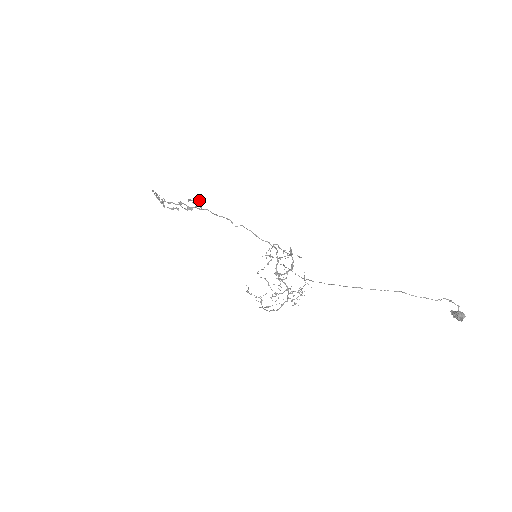
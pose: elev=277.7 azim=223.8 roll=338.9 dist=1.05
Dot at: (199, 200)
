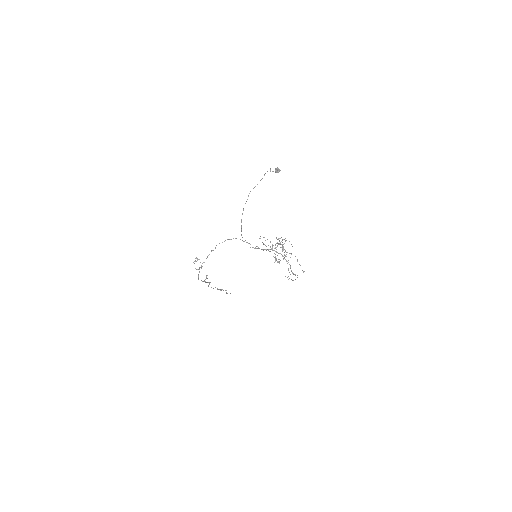
Dot at: (196, 258)
